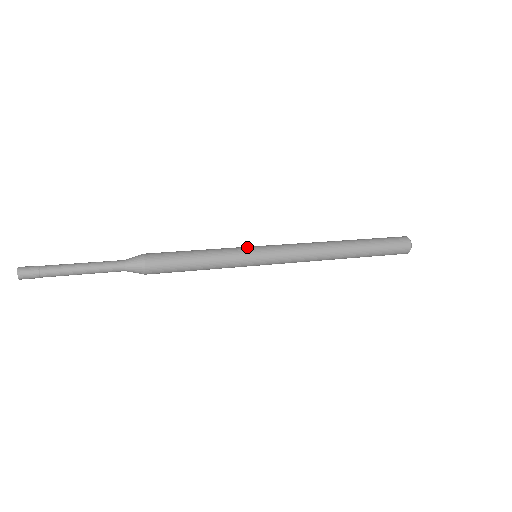
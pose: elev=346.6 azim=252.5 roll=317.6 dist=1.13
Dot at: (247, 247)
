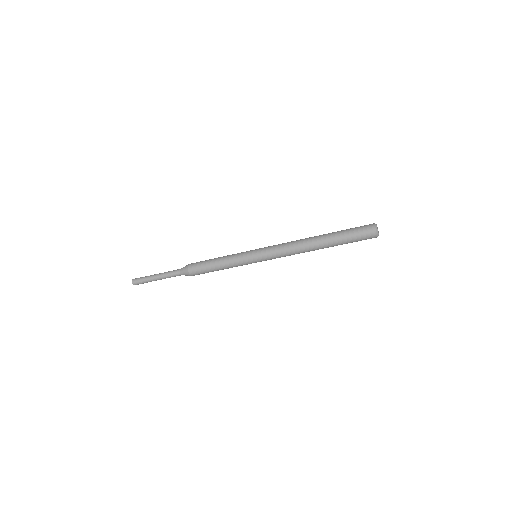
Dot at: (249, 251)
